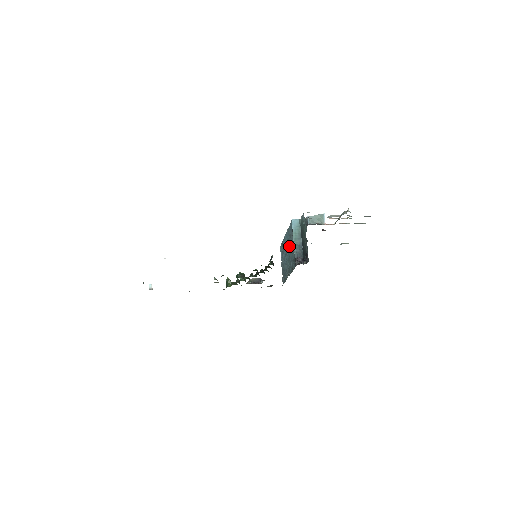
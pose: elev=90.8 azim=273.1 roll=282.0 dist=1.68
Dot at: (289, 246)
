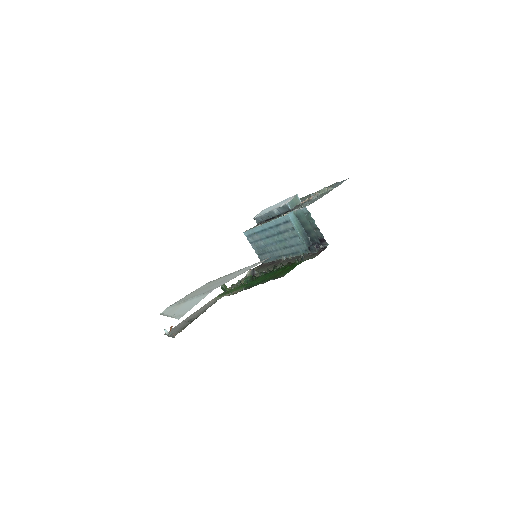
Dot at: (281, 235)
